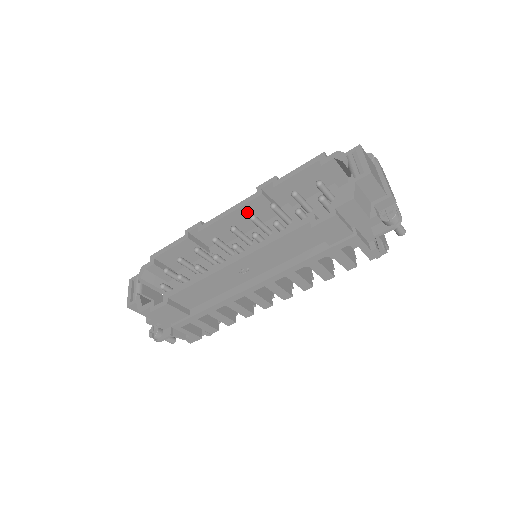
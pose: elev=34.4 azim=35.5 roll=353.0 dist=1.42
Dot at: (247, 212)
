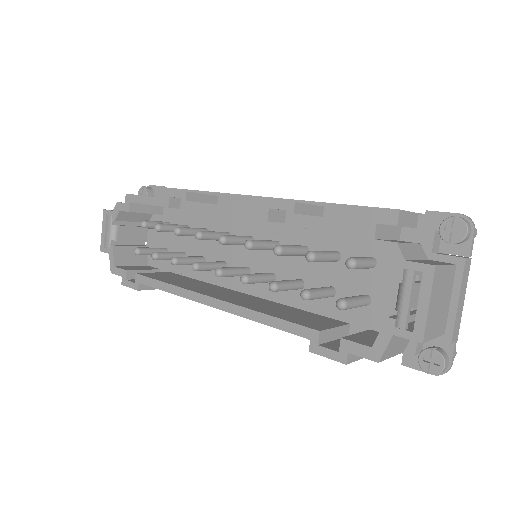
Dot at: occluded
